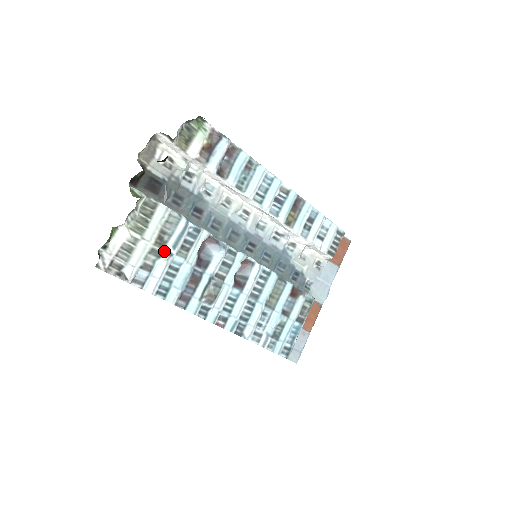
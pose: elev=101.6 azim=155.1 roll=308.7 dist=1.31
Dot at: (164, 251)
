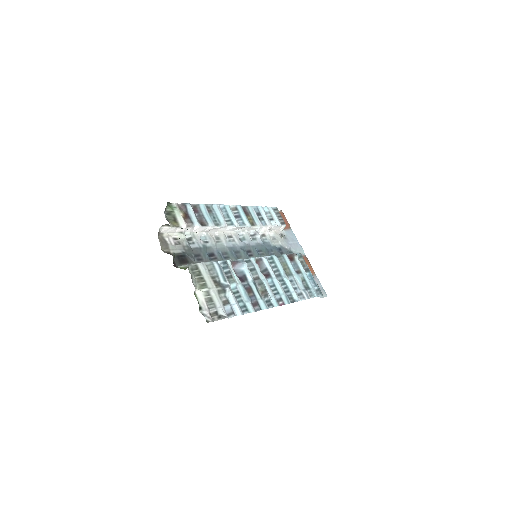
Dot at: (223, 287)
